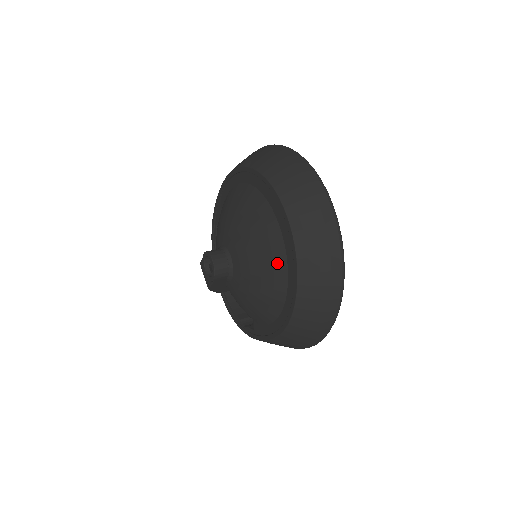
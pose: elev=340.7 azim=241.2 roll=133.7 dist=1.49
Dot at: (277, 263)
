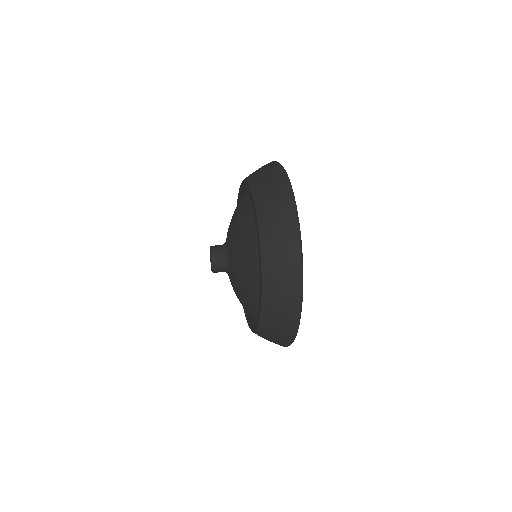
Dot at: (253, 287)
